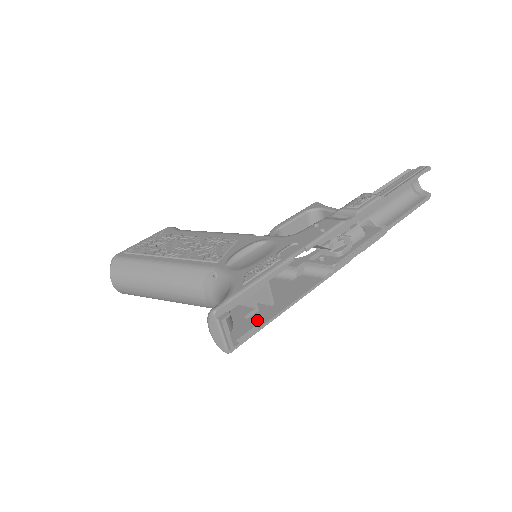
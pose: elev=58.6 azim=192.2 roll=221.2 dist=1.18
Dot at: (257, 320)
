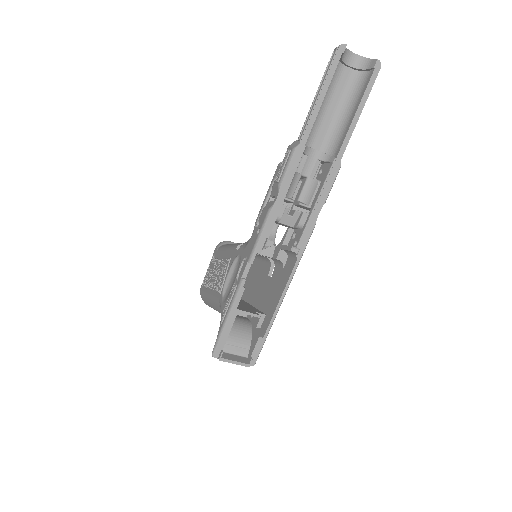
Dot at: (264, 327)
